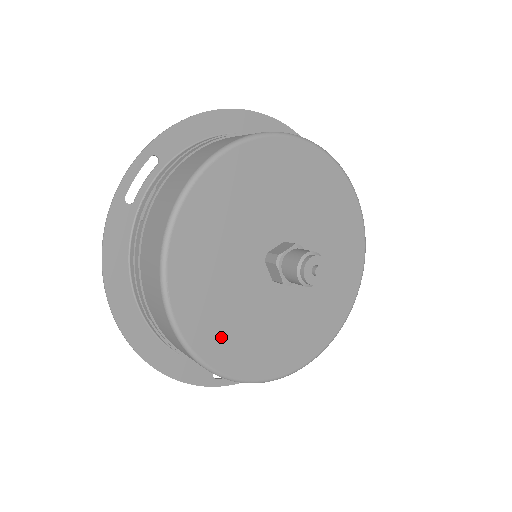
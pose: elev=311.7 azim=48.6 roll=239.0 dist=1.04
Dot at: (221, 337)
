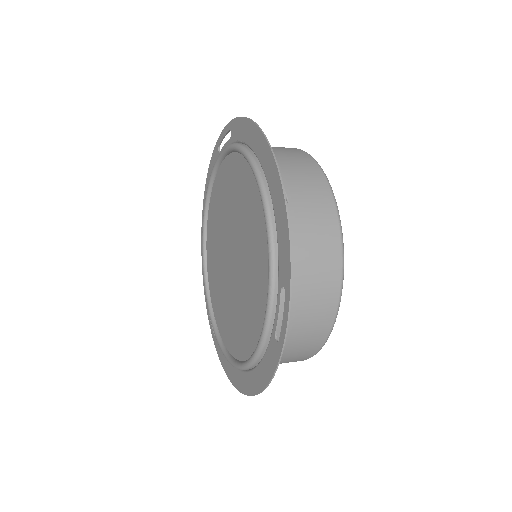
Dot at: occluded
